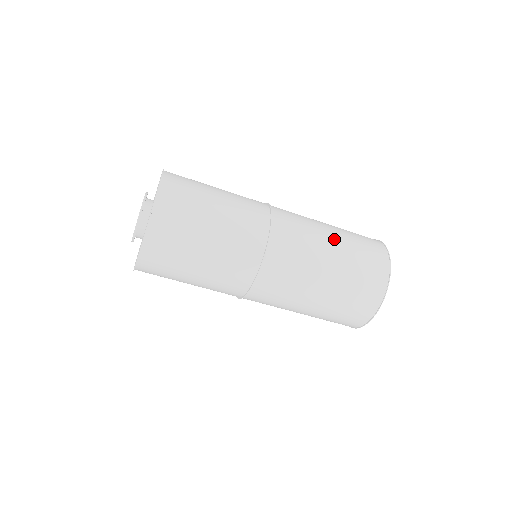
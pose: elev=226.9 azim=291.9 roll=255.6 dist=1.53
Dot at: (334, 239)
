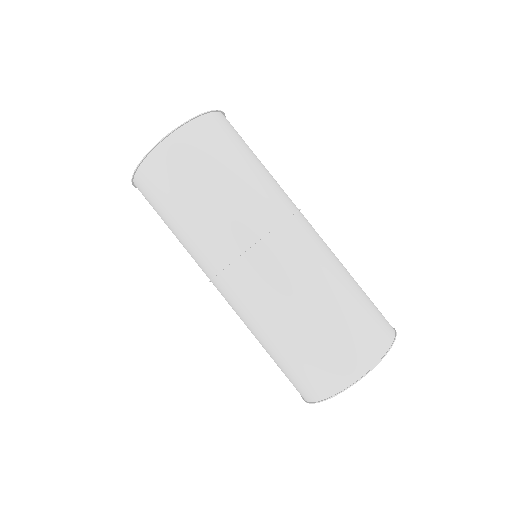
Dot at: (343, 281)
